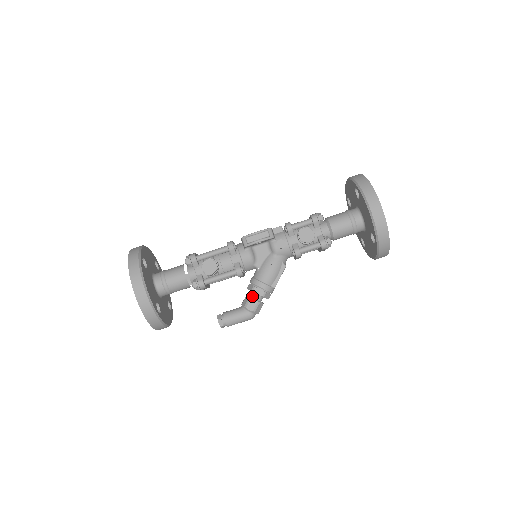
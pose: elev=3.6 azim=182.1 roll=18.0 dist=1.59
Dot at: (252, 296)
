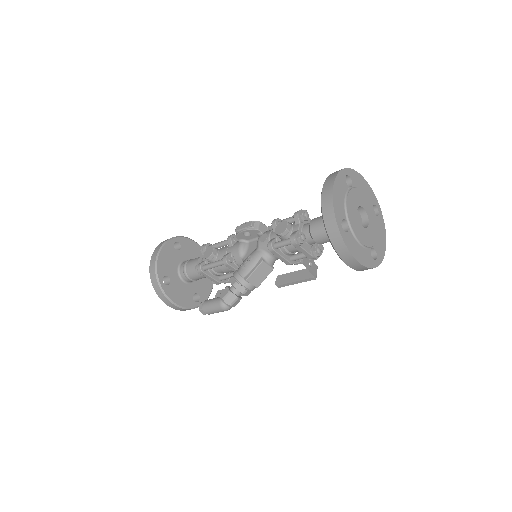
Dot at: (230, 287)
